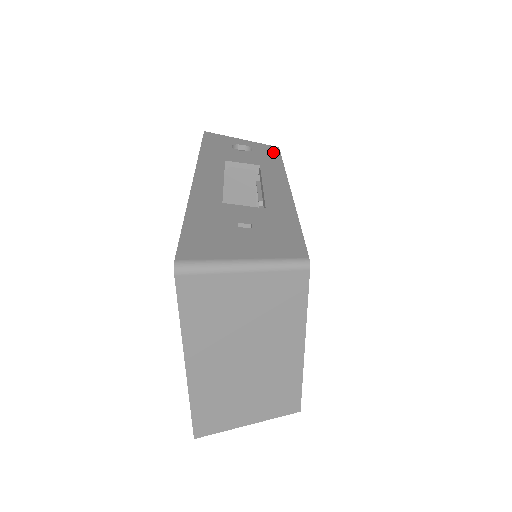
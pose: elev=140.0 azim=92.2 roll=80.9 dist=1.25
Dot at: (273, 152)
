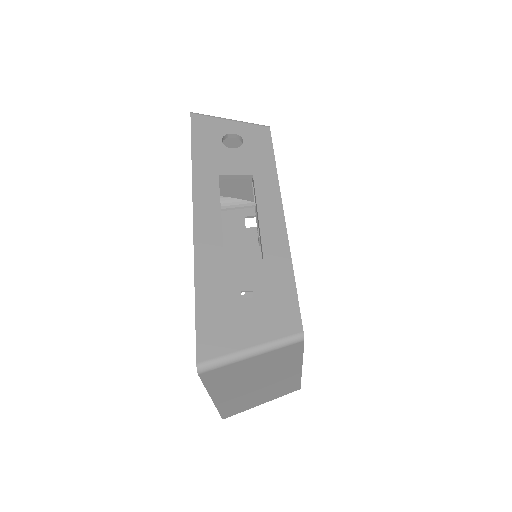
Dot at: (264, 141)
